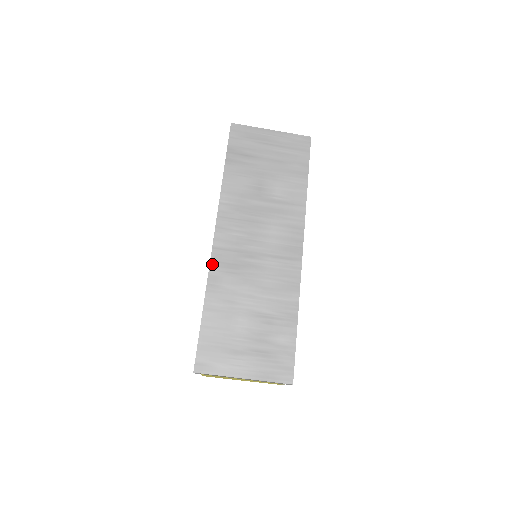
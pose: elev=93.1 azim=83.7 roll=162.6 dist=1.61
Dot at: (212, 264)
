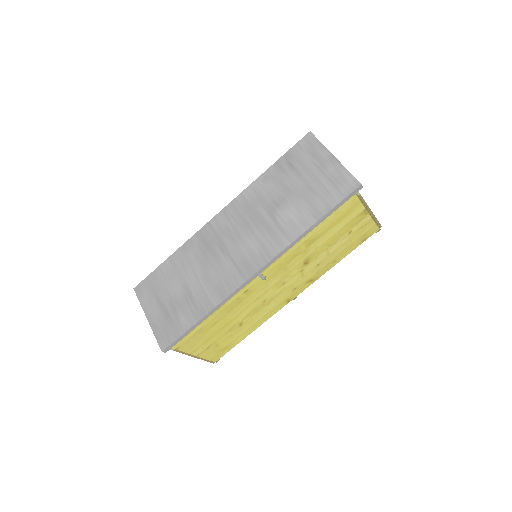
Dot at: (198, 233)
